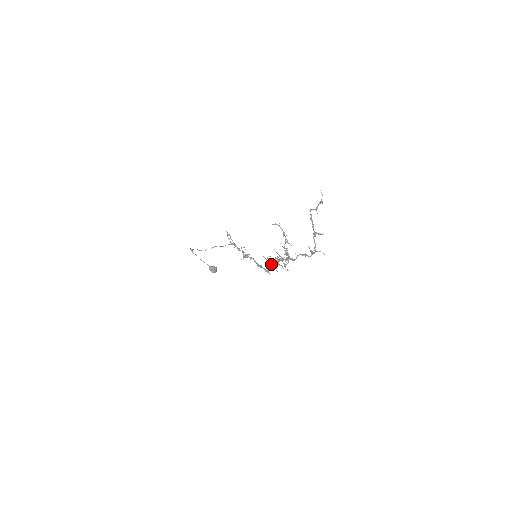
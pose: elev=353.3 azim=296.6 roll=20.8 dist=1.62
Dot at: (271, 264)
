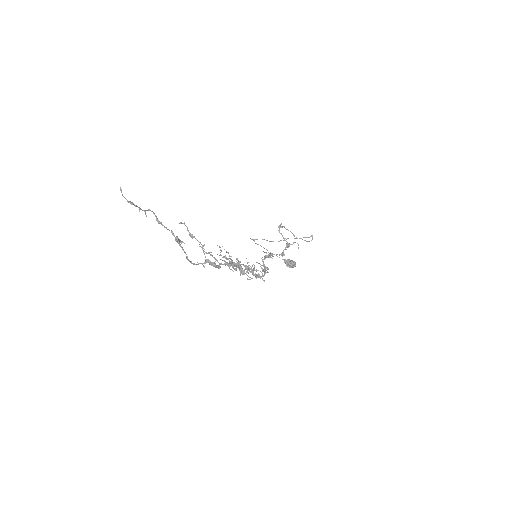
Dot at: occluded
